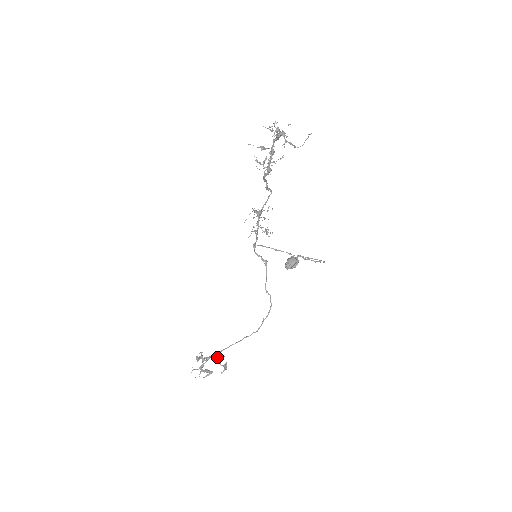
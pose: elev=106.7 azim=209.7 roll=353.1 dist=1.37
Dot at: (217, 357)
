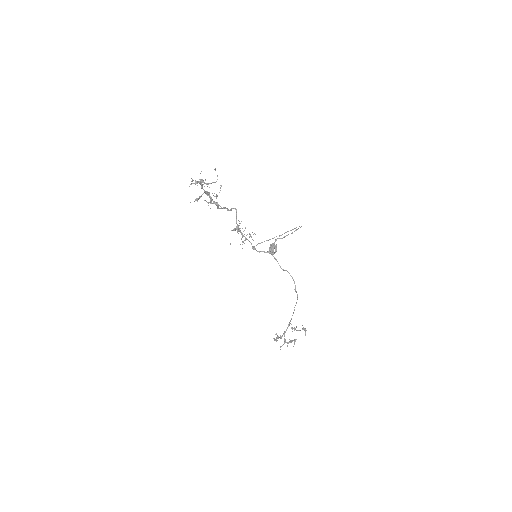
Dot at: (292, 328)
